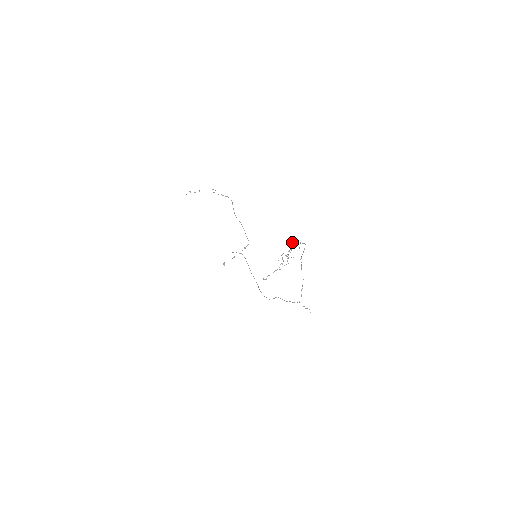
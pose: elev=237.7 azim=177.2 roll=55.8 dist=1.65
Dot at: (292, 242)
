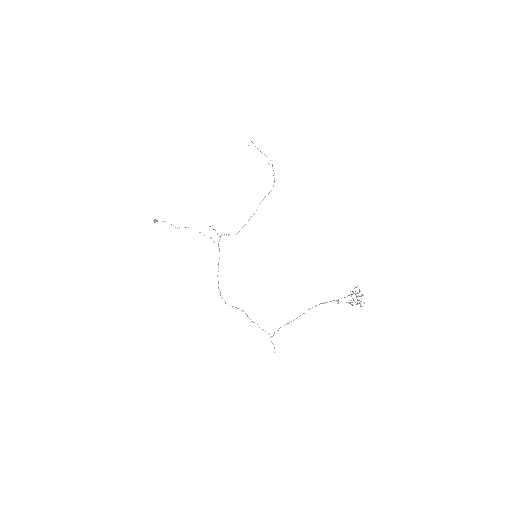
Dot at: occluded
